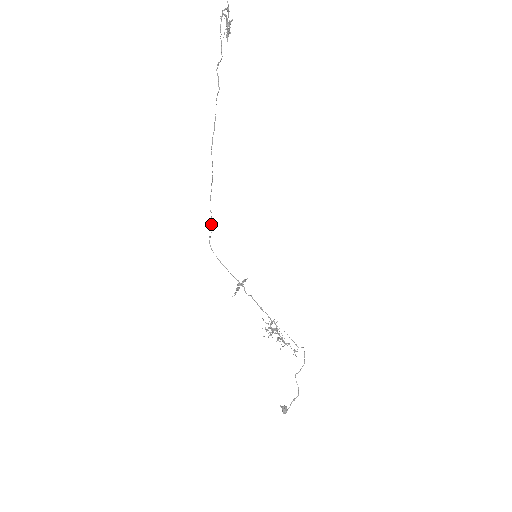
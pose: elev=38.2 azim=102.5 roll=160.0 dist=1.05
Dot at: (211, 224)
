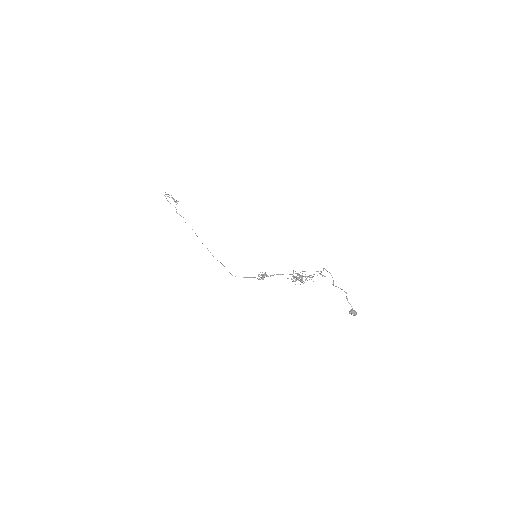
Dot at: (224, 266)
